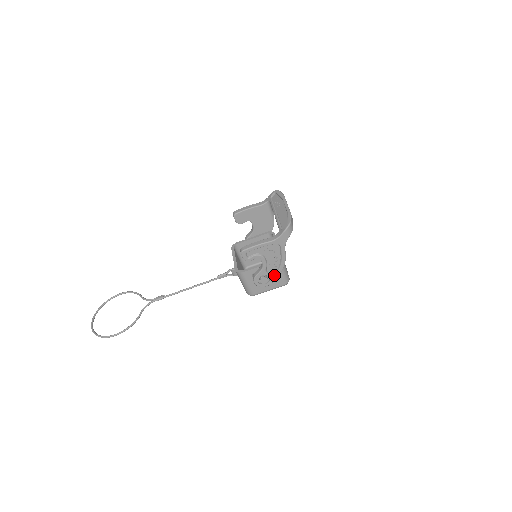
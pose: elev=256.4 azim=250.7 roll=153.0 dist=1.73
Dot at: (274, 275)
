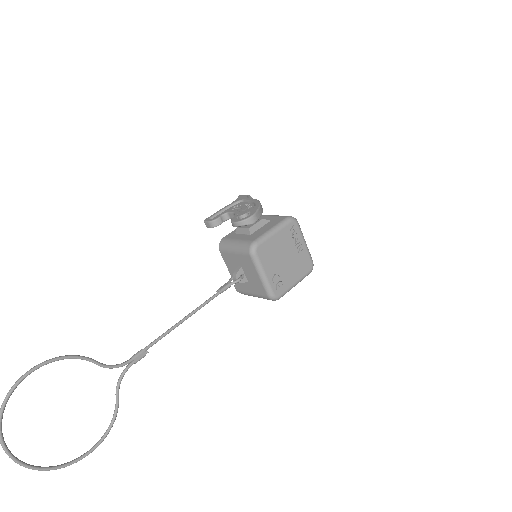
Dot at: (253, 209)
